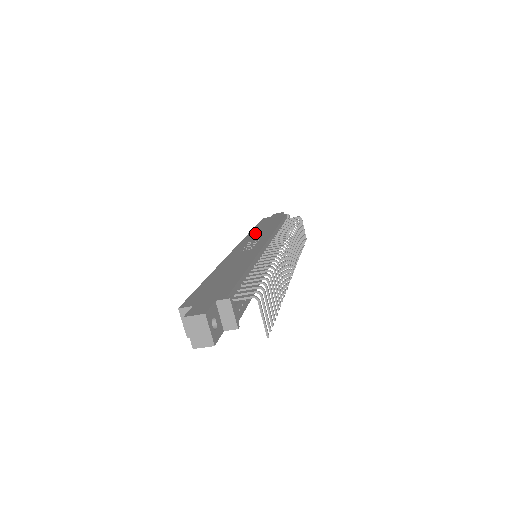
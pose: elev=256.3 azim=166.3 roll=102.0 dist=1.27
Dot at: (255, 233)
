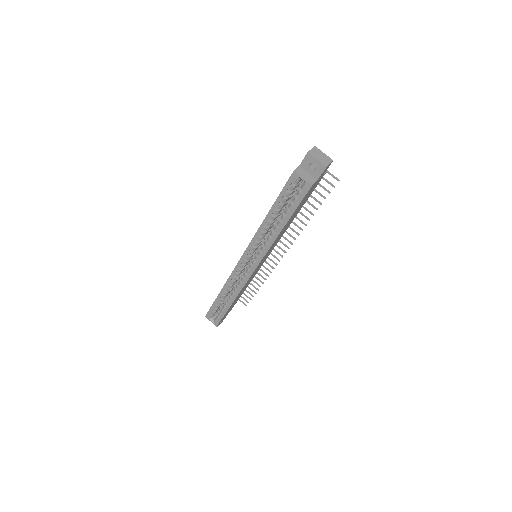
Dot at: occluded
